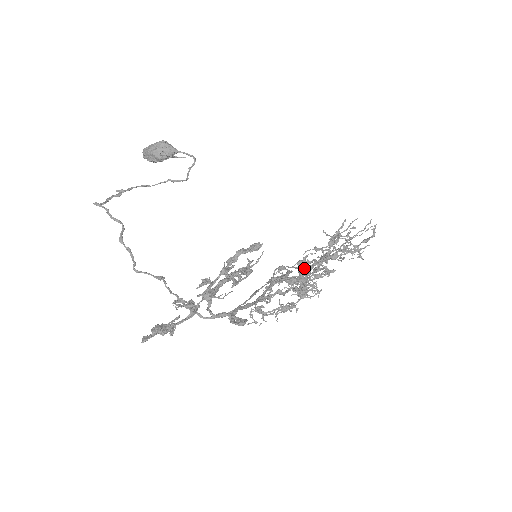
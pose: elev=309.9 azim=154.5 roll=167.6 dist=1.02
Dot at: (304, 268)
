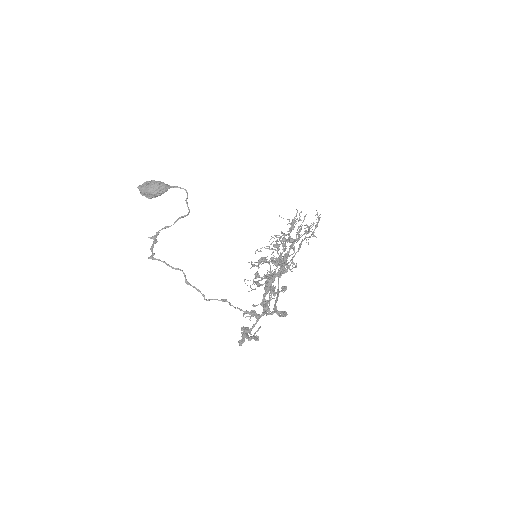
Dot at: (285, 254)
